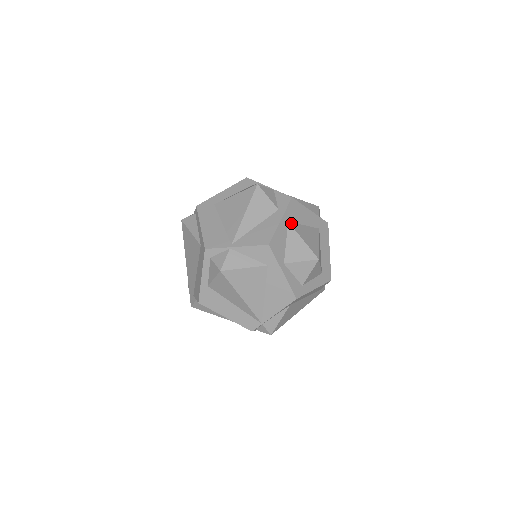
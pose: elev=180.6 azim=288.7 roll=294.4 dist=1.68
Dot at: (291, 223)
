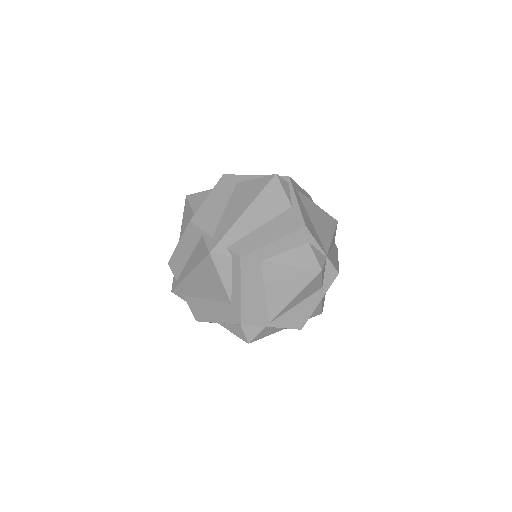
Dot at: occluded
